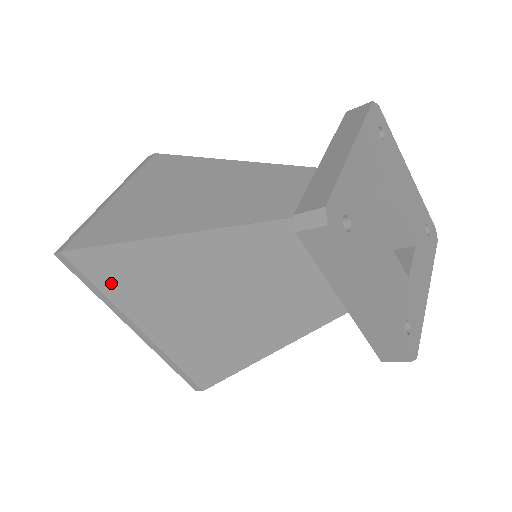
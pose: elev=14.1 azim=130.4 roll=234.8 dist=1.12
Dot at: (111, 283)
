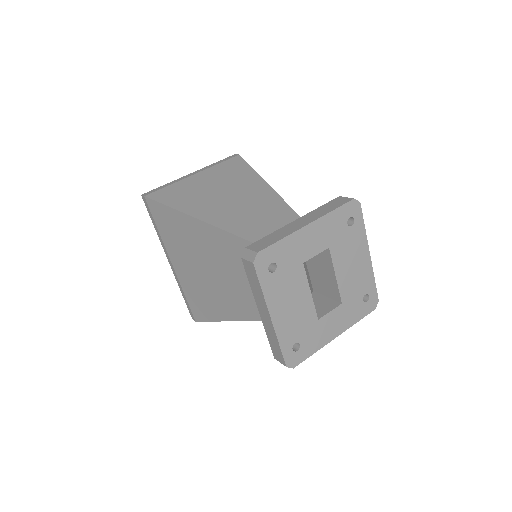
Dot at: (164, 228)
